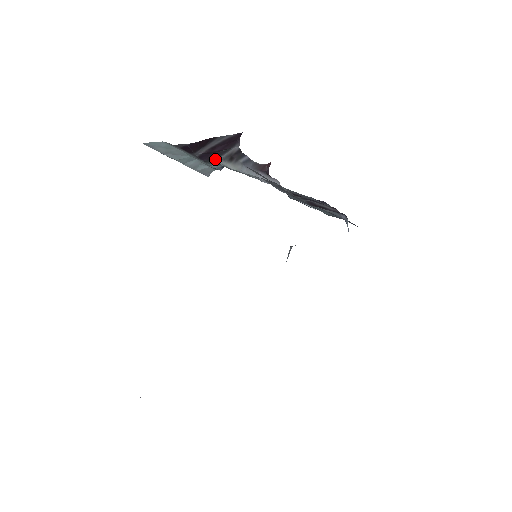
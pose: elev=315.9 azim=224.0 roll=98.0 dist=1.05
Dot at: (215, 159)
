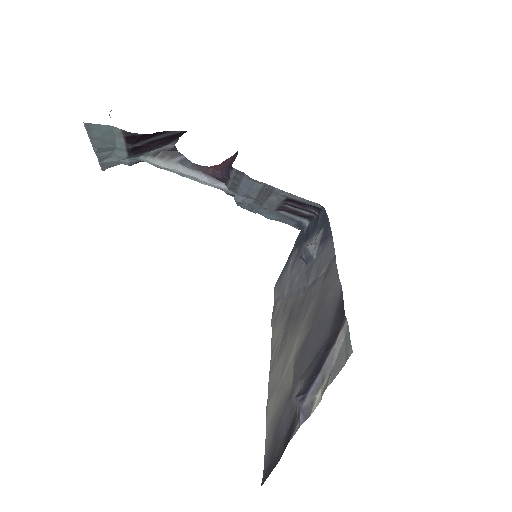
Dot at: (141, 153)
